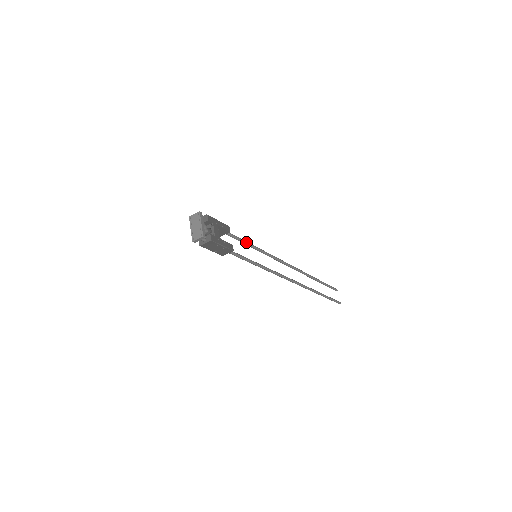
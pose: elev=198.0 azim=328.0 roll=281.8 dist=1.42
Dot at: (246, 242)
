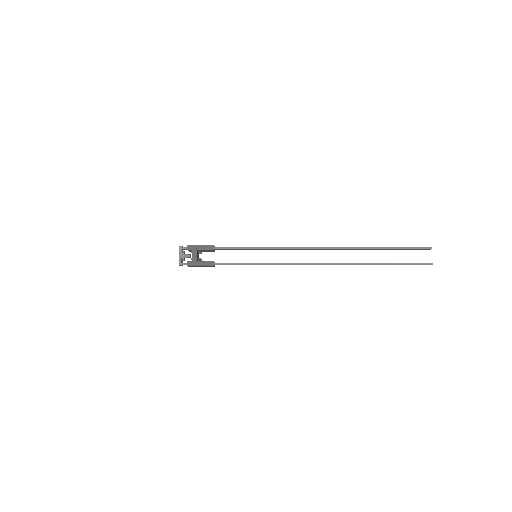
Dot at: (242, 248)
